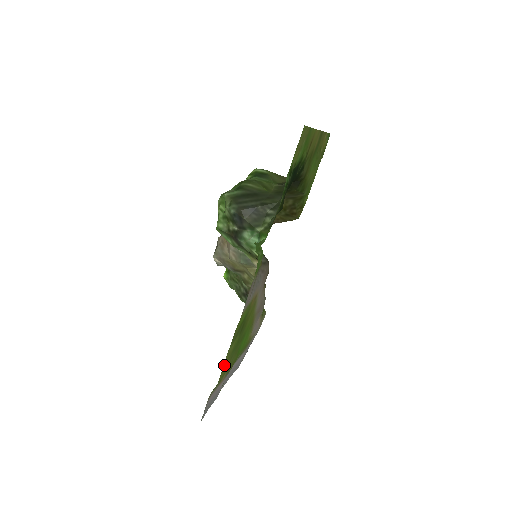
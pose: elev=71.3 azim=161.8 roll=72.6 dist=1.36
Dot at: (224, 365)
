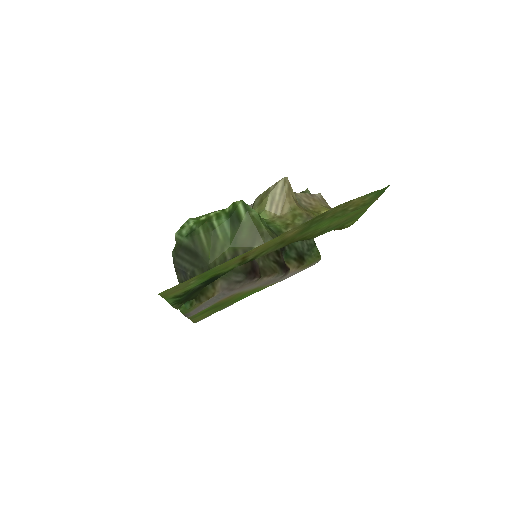
Dot at: (196, 319)
